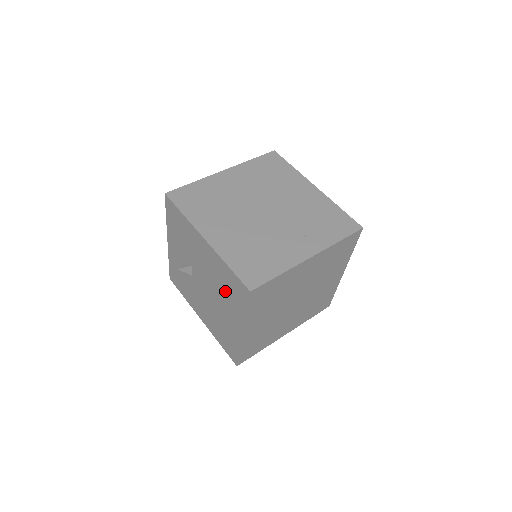
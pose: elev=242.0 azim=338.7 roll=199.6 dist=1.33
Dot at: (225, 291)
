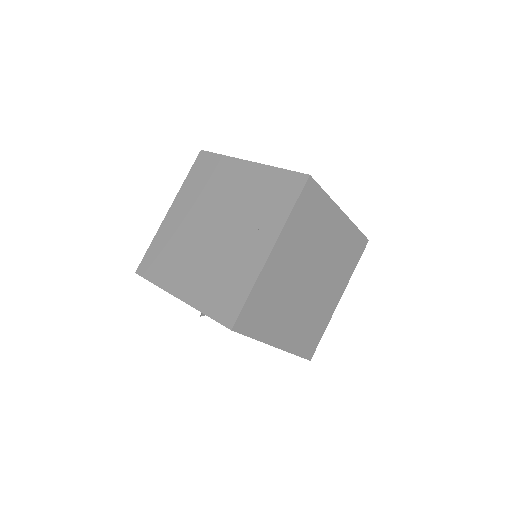
Dot at: occluded
